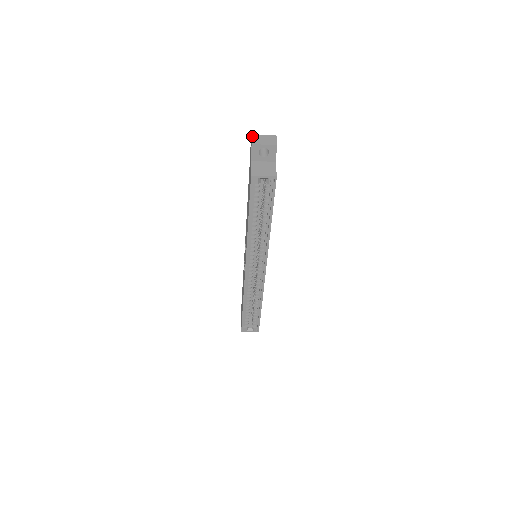
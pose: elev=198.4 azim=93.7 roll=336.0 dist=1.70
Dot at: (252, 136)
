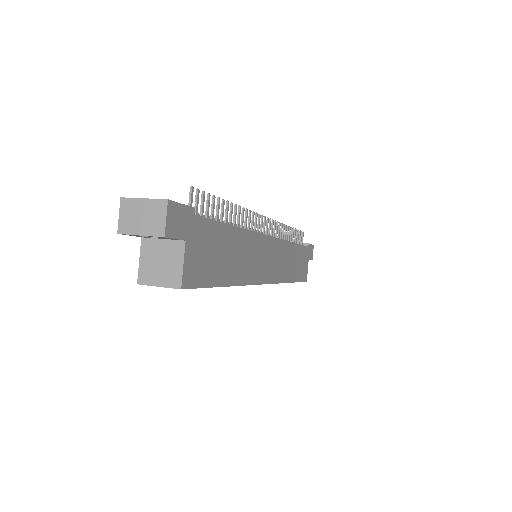
Dot at: (121, 204)
